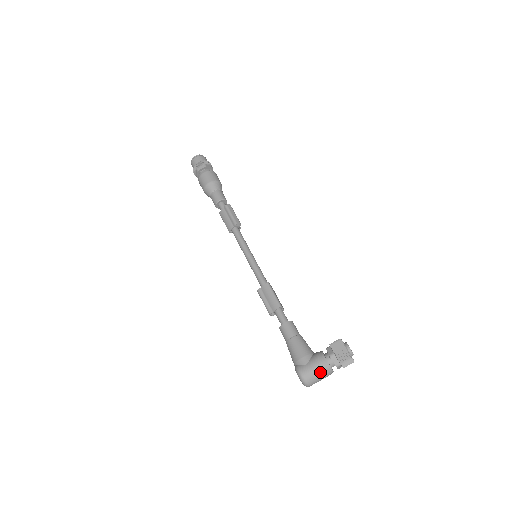
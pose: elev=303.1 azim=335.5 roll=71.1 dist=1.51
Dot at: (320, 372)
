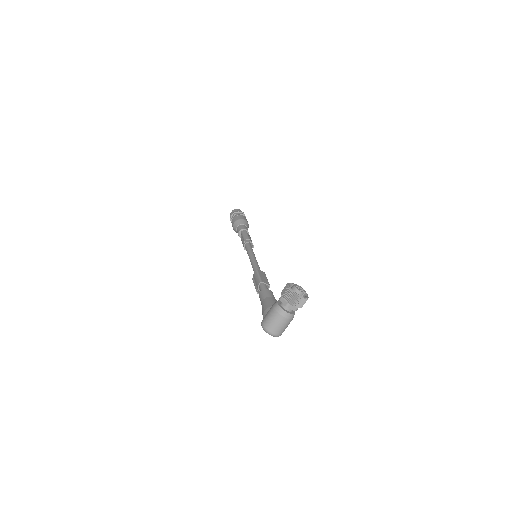
Dot at: (274, 316)
